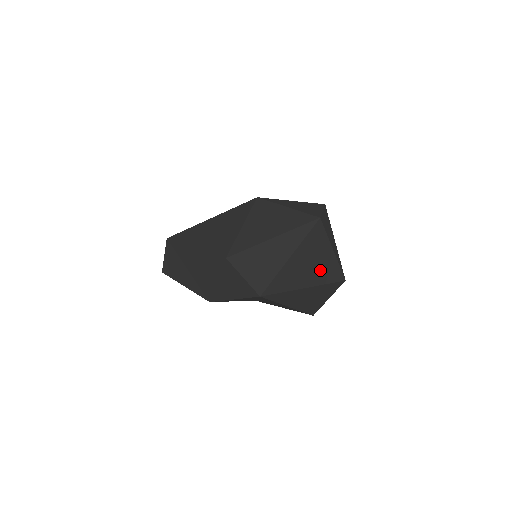
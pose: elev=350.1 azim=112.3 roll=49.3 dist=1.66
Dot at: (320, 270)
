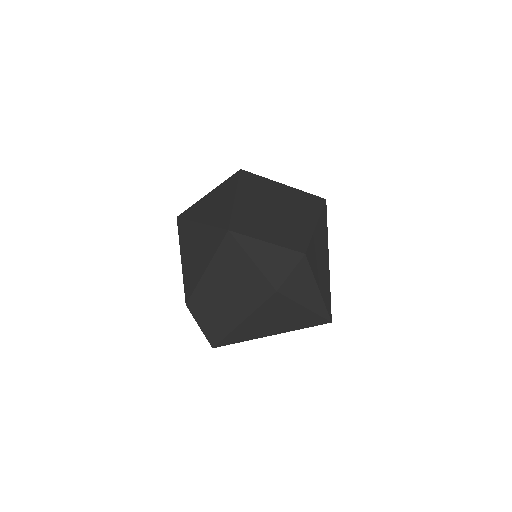
Dot at: (289, 323)
